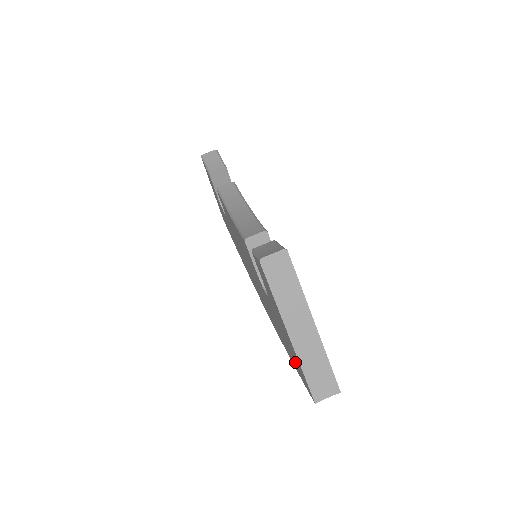
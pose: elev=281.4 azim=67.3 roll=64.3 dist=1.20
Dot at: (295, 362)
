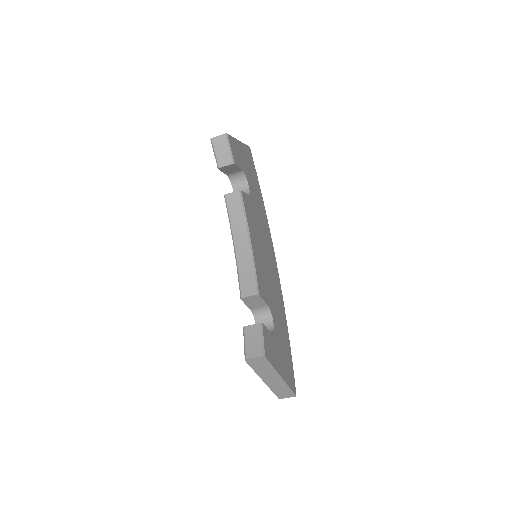
Dot at: occluded
